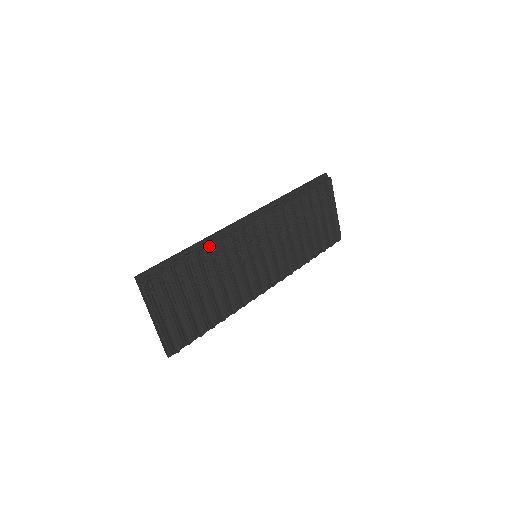
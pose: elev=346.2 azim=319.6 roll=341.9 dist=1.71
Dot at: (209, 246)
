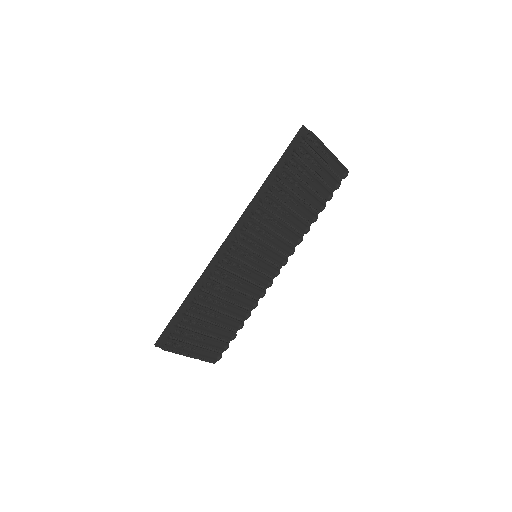
Dot at: (204, 288)
